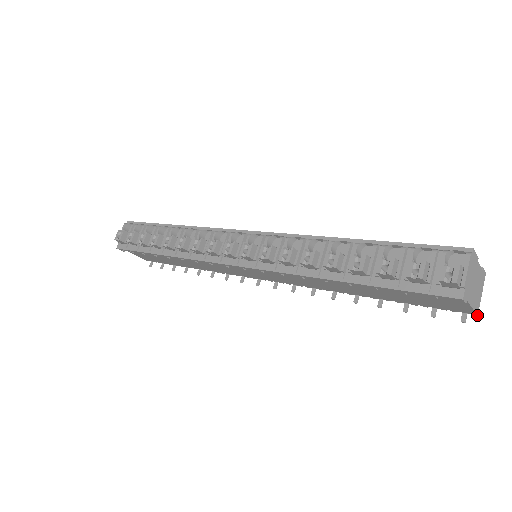
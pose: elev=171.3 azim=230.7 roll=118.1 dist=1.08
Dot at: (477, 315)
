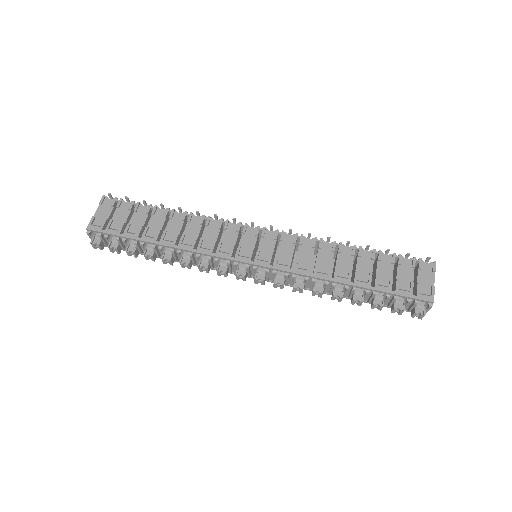
Dot at: occluded
